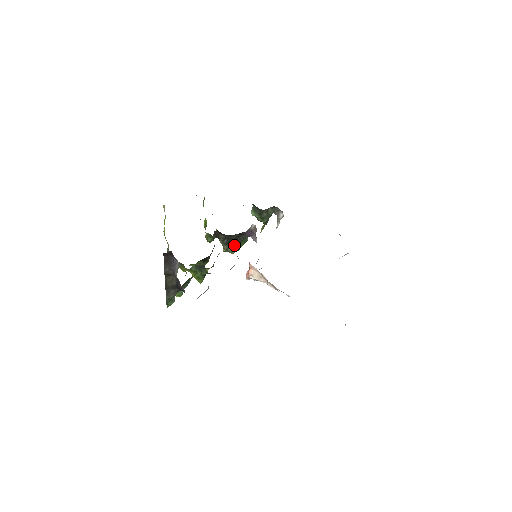
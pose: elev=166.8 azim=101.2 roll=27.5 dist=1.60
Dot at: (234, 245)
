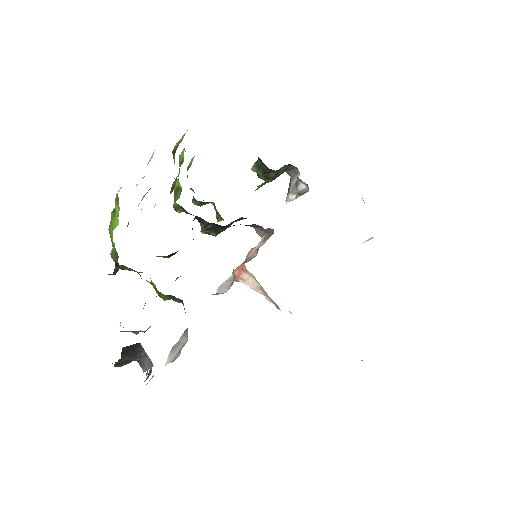
Dot at: occluded
